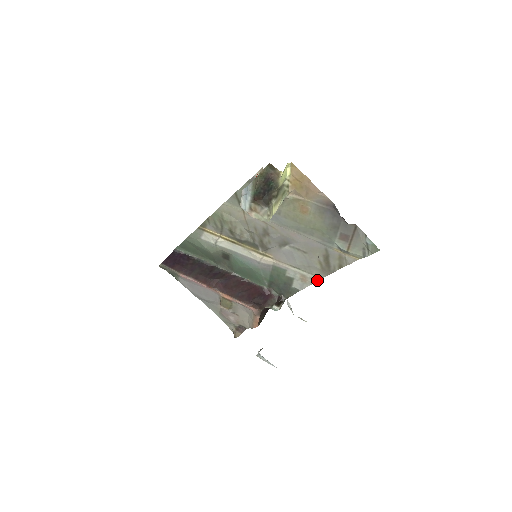
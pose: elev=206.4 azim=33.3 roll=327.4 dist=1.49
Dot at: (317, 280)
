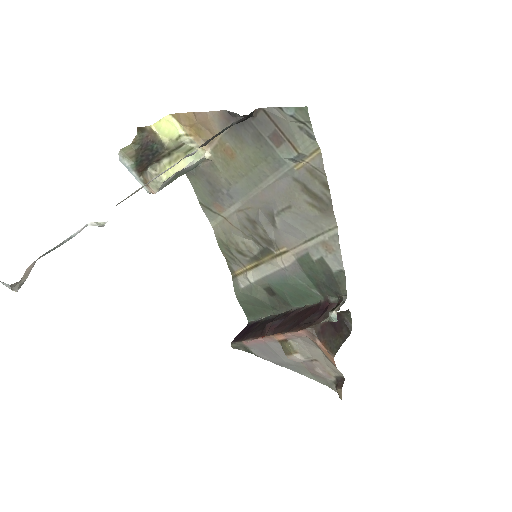
Dot at: (337, 234)
